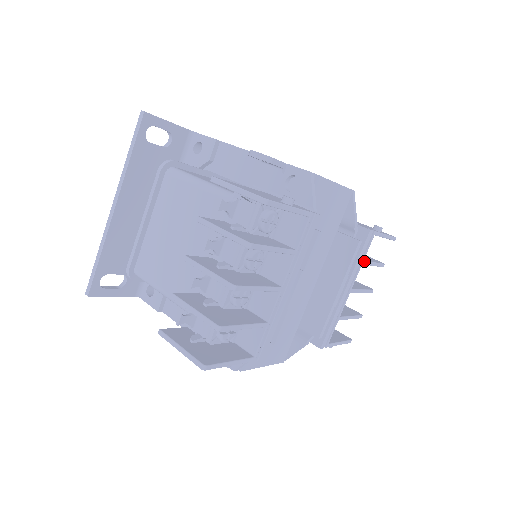
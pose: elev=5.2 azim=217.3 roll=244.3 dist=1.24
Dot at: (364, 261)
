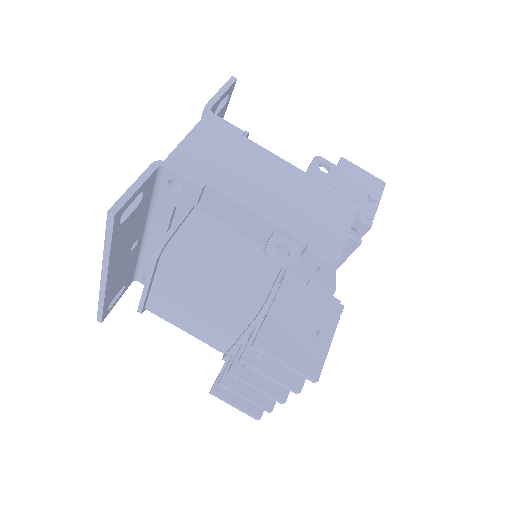
Dot at: occluded
